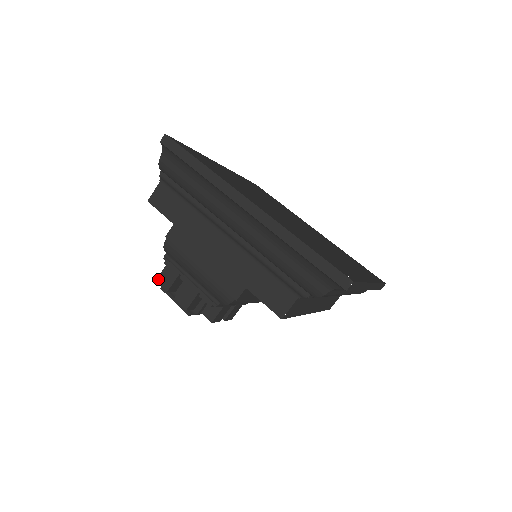
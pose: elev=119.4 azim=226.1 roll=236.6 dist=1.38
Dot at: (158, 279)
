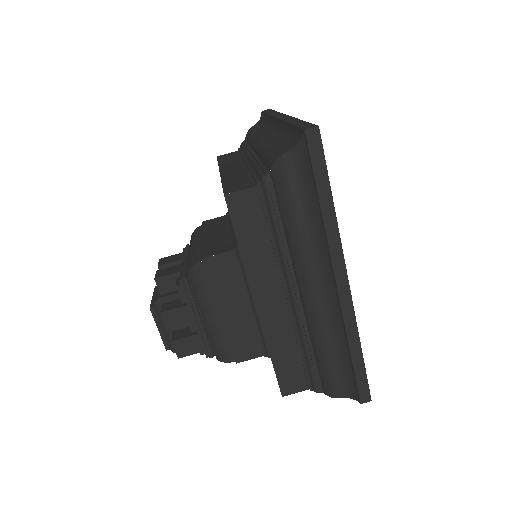
Dot at: (163, 258)
